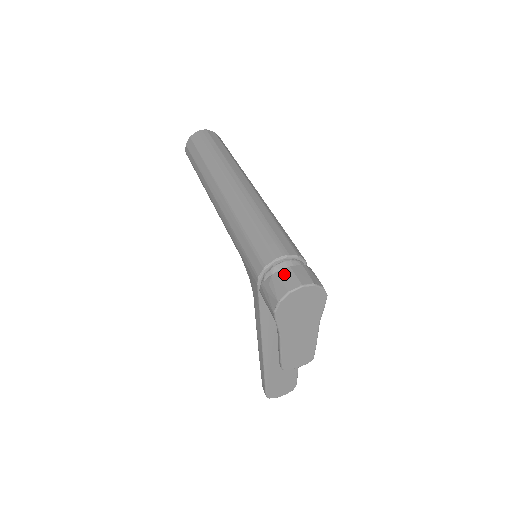
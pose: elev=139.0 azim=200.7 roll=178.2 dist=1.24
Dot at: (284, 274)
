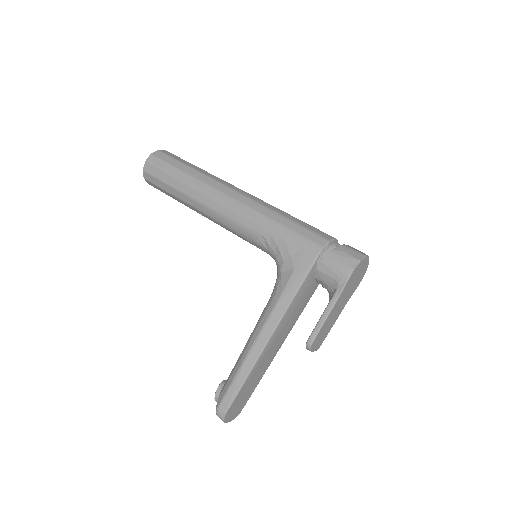
Dot at: (351, 247)
